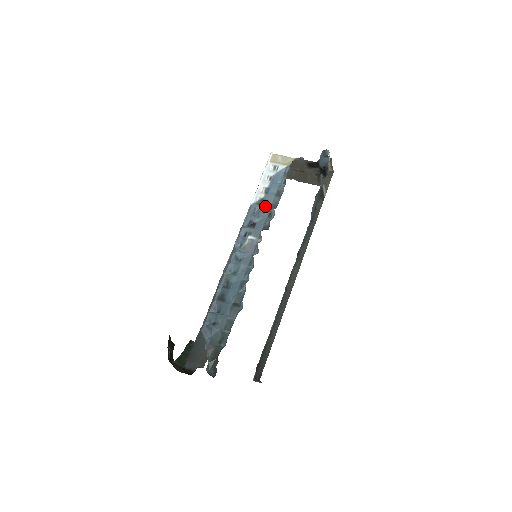
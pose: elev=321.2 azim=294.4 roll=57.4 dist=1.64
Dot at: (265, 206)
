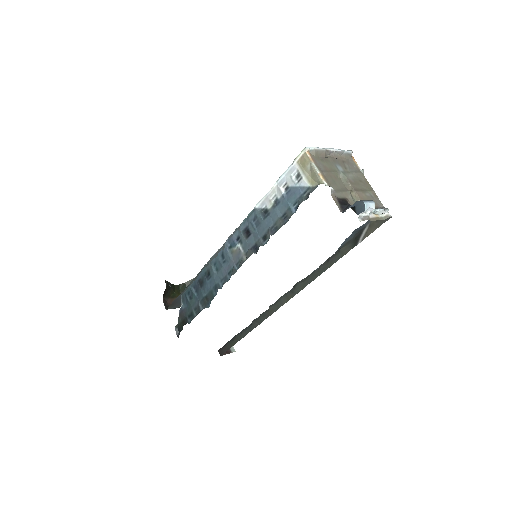
Dot at: (265, 222)
